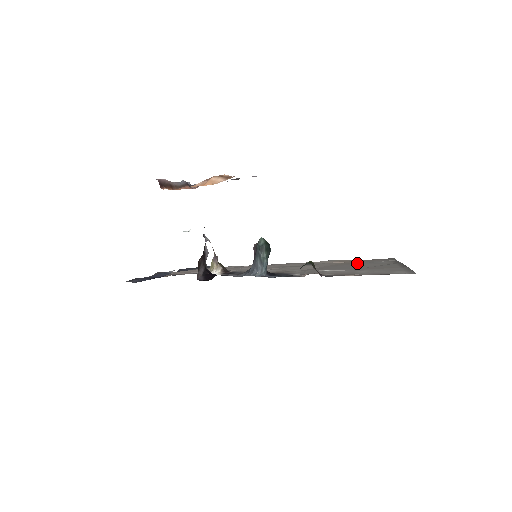
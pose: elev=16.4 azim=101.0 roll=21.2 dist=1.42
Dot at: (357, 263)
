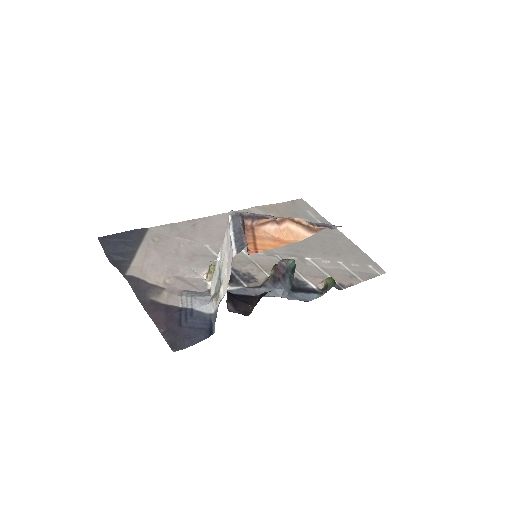
Dot at: occluded
